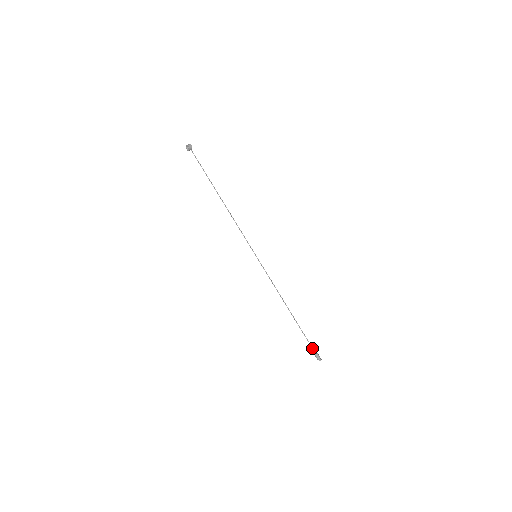
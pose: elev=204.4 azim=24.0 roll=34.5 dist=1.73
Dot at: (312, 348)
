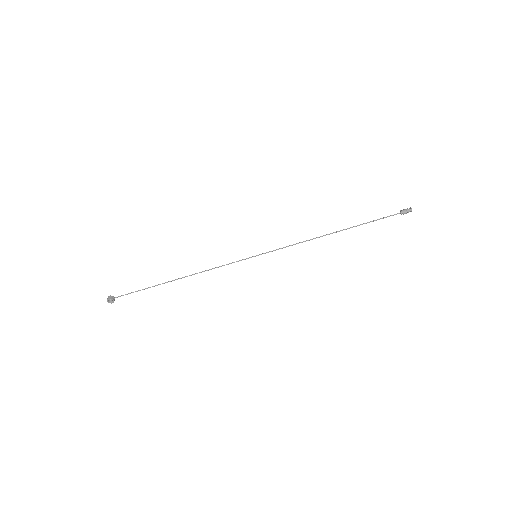
Dot at: occluded
